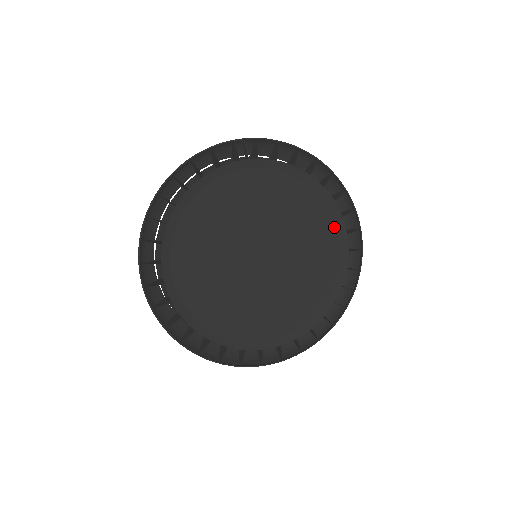
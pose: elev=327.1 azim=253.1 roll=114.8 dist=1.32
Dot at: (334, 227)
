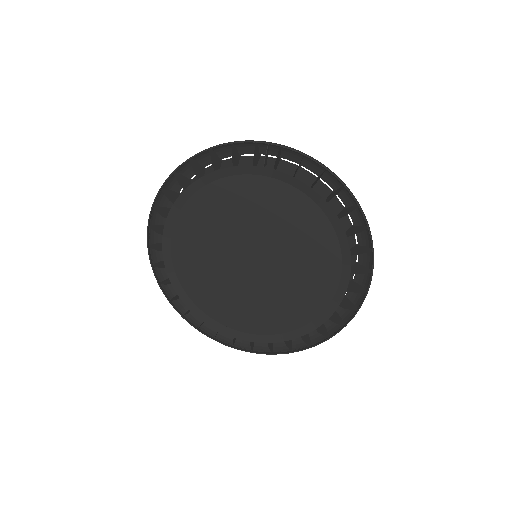
Dot at: (339, 262)
